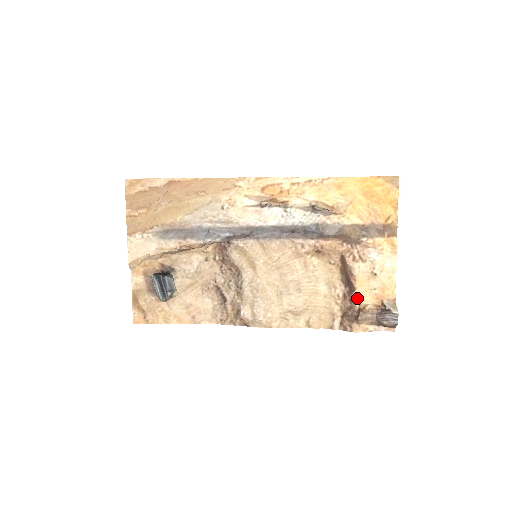
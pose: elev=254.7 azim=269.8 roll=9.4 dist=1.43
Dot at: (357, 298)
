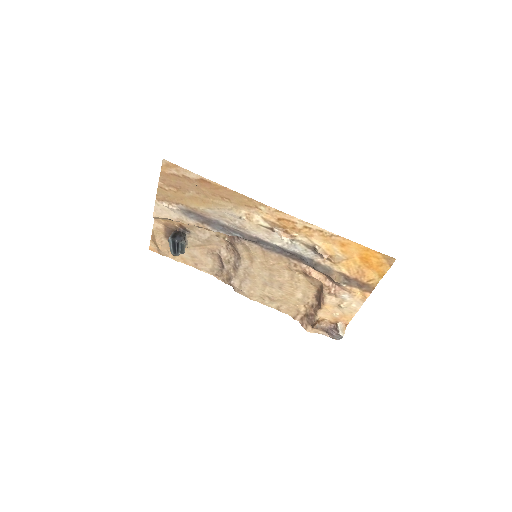
Dot at: (320, 314)
